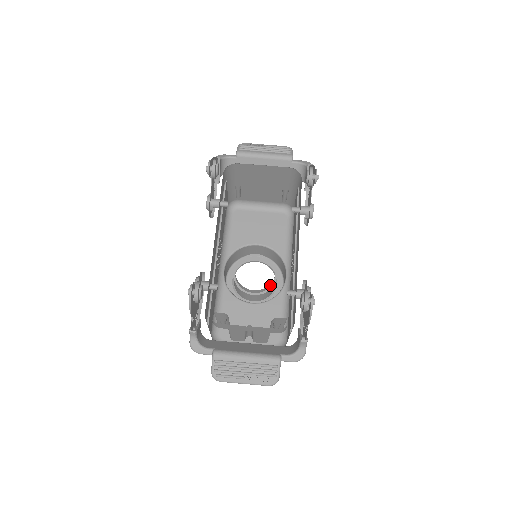
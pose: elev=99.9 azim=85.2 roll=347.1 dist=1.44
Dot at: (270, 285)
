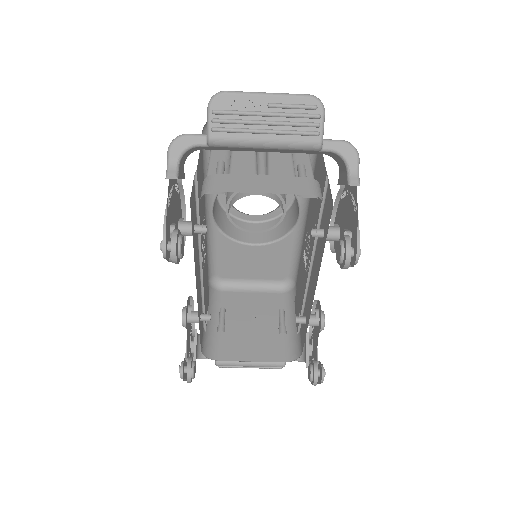
Dot at: (276, 225)
